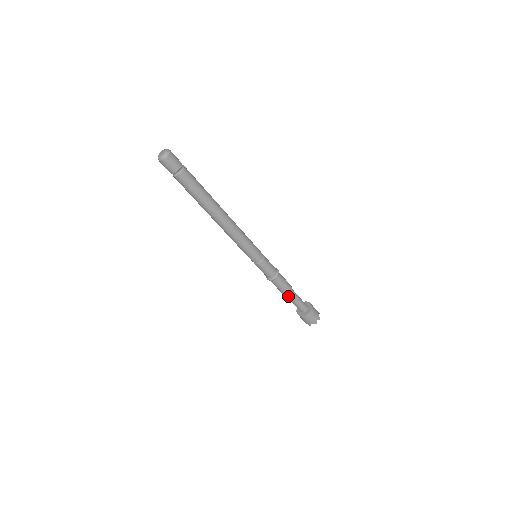
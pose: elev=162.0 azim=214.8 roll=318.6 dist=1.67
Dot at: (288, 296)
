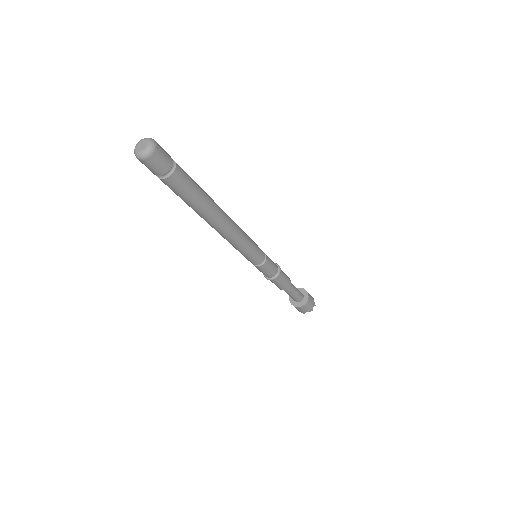
Dot at: (286, 290)
